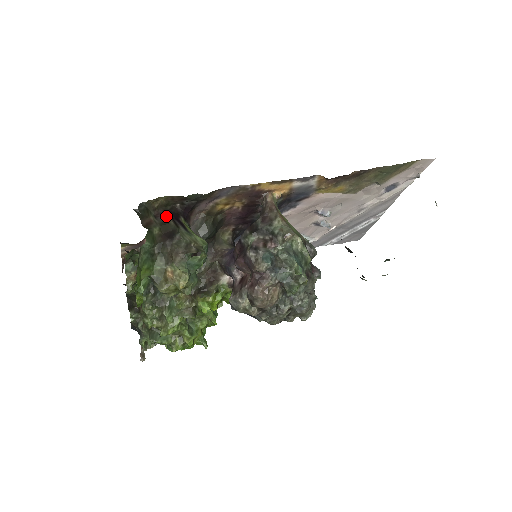
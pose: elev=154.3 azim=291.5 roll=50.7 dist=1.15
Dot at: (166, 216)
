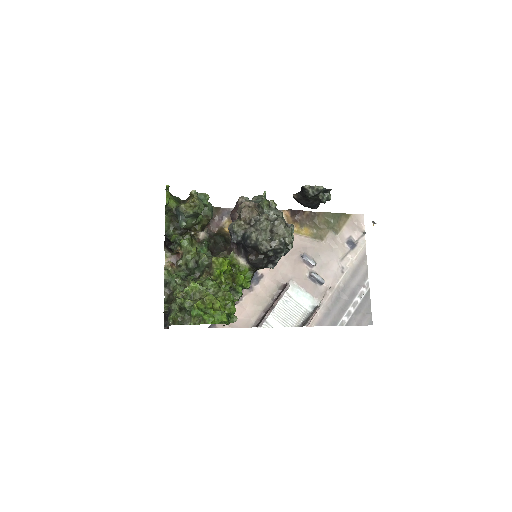
Dot at: occluded
